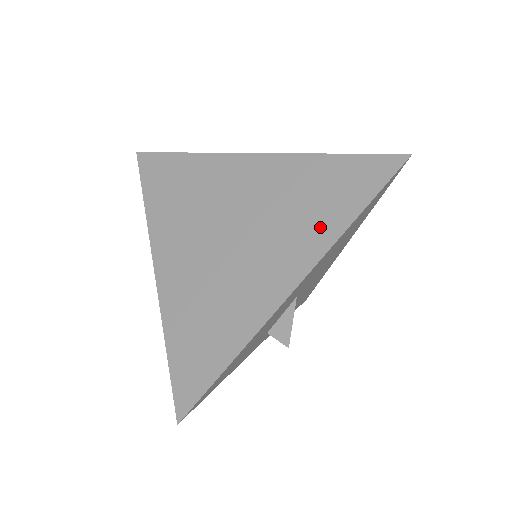
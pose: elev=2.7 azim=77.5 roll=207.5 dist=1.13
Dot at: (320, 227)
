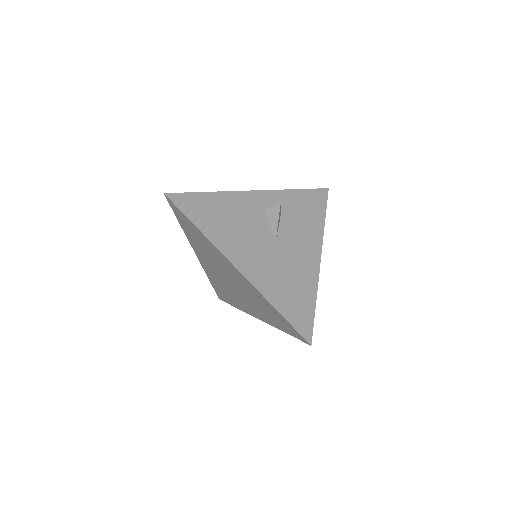
Dot at: (268, 318)
